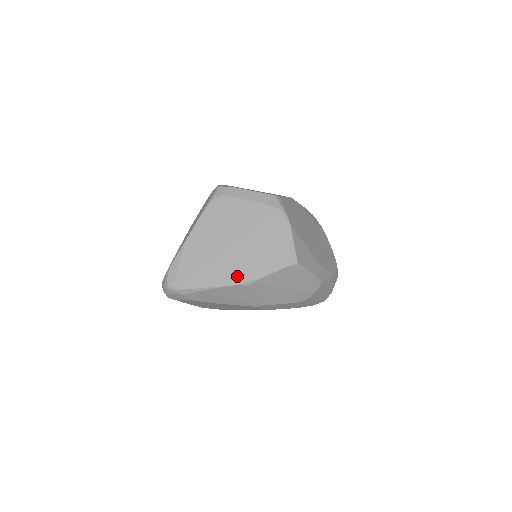
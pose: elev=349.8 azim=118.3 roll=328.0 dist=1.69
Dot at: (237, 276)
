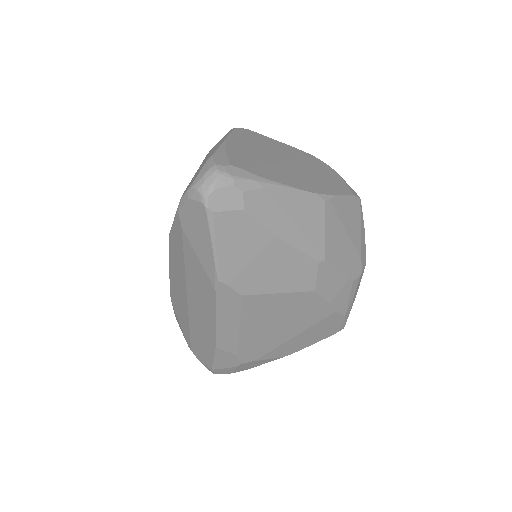
Dot at: (309, 186)
